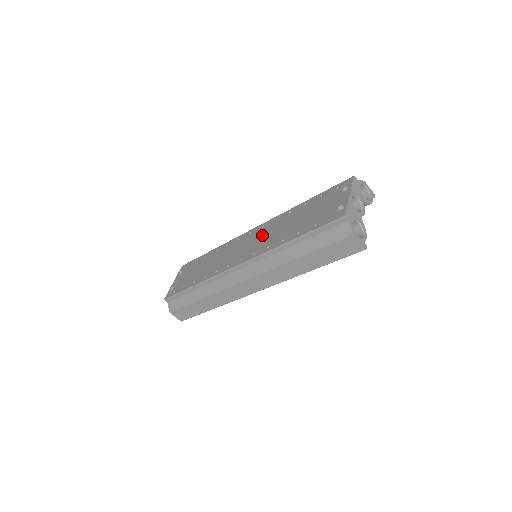
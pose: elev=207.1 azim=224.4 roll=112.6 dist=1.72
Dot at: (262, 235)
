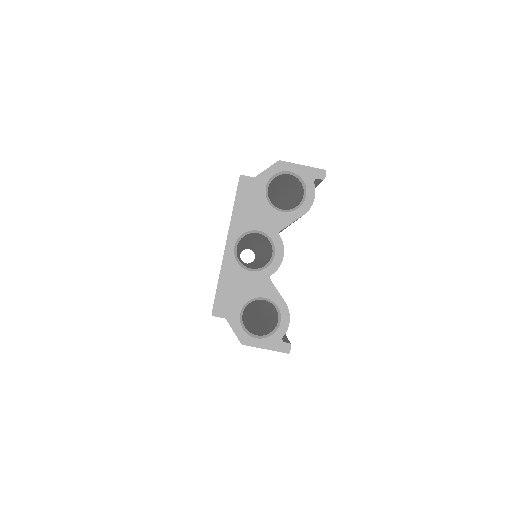
Dot at: occluded
